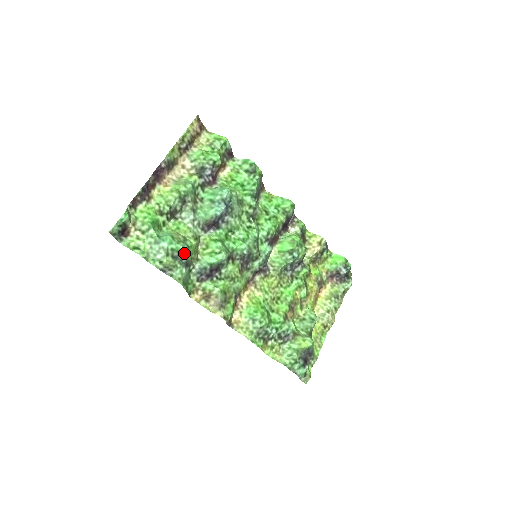
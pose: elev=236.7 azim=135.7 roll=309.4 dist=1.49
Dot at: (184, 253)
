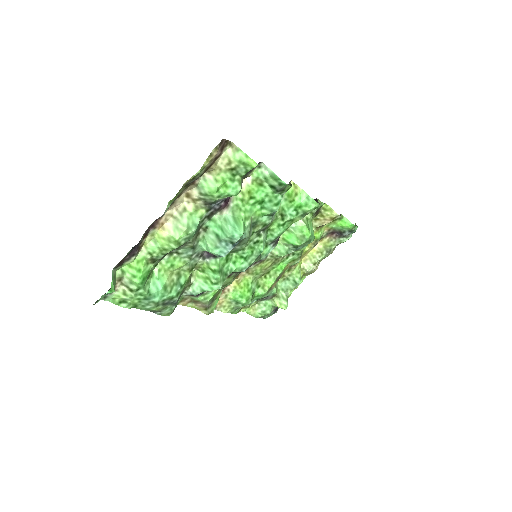
Dot at: (176, 297)
